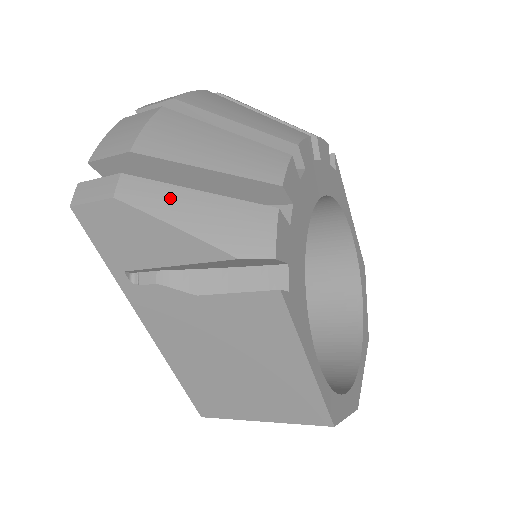
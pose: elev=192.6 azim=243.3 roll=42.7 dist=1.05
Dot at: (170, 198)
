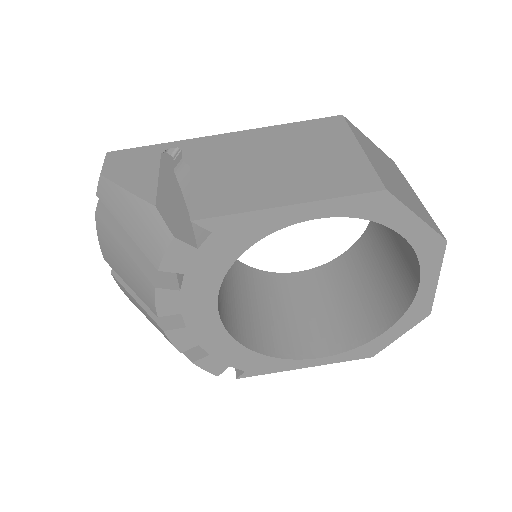
Dot at: occluded
